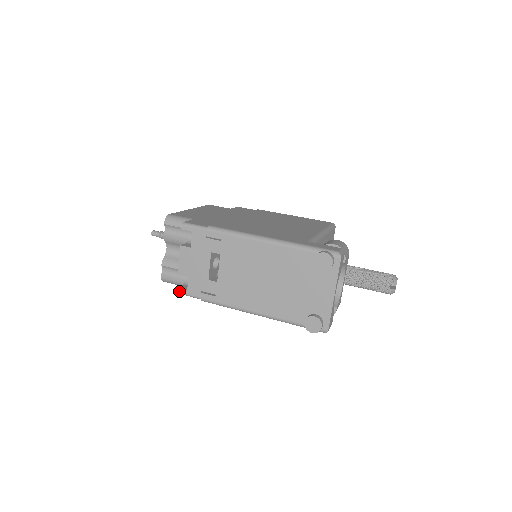
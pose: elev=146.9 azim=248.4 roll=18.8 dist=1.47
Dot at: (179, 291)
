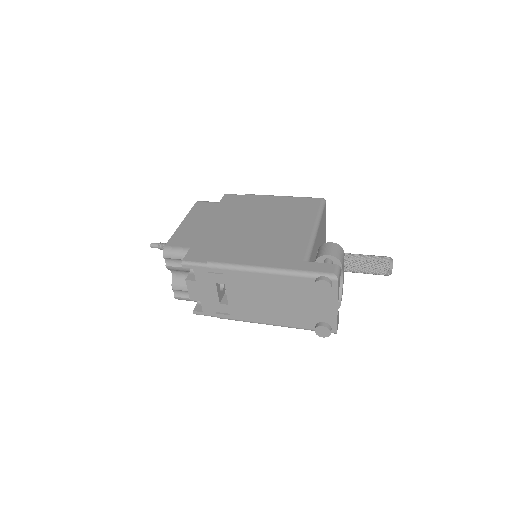
Dot at: (195, 313)
